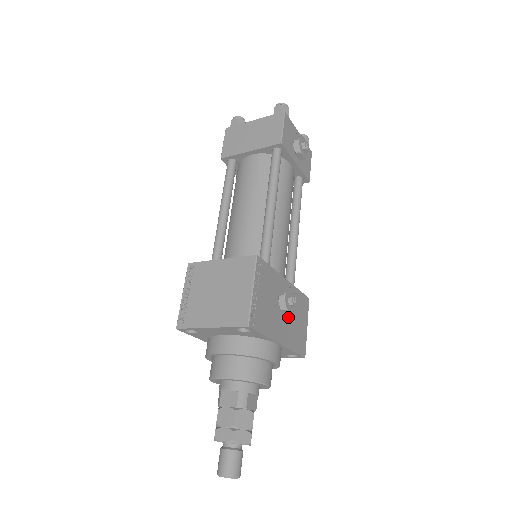
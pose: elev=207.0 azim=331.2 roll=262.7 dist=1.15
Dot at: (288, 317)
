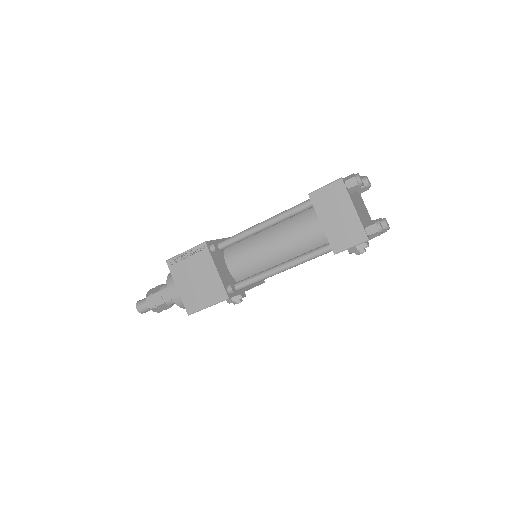
Dot at: occluded
